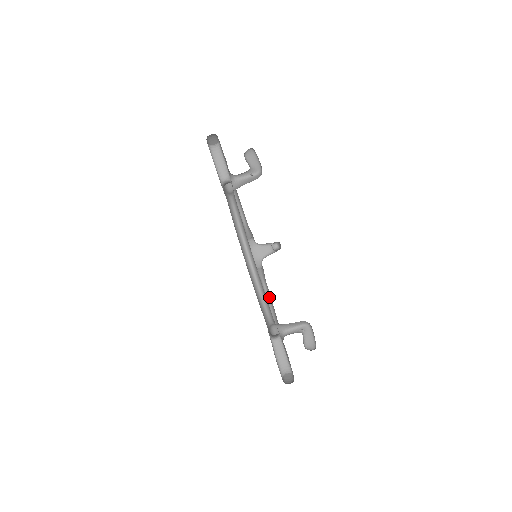
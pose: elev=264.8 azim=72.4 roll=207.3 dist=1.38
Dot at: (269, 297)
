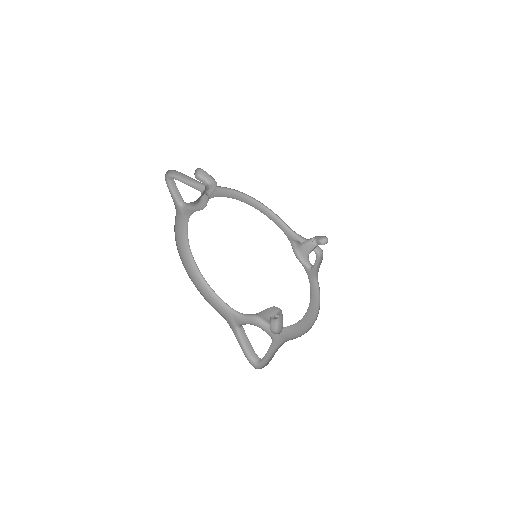
Dot at: occluded
